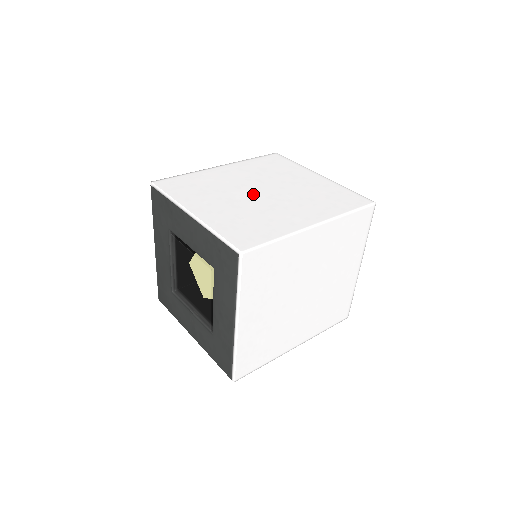
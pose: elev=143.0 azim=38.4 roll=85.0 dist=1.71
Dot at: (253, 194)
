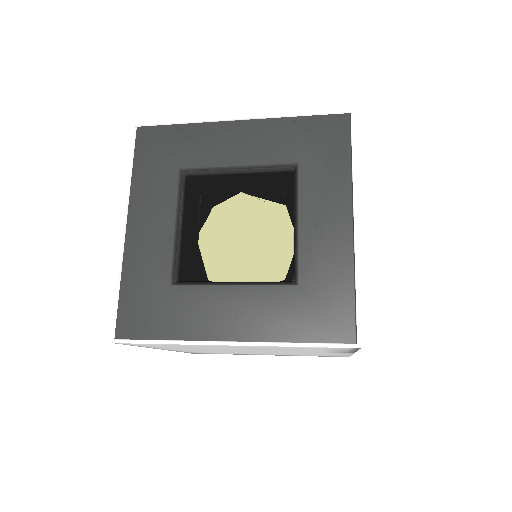
Dot at: occluded
